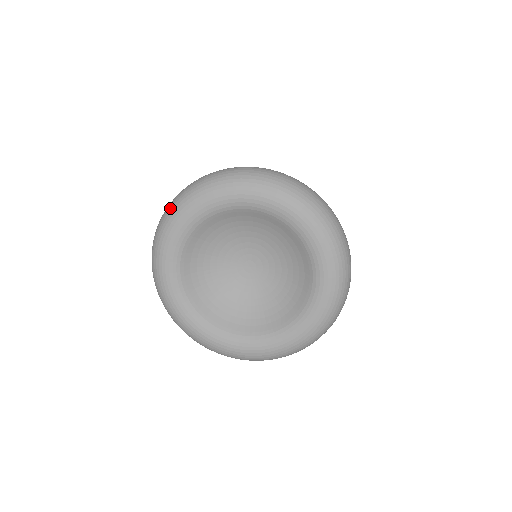
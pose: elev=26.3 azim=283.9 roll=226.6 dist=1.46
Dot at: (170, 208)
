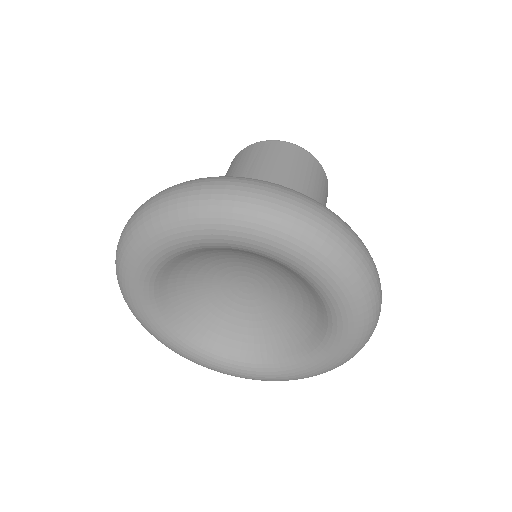
Dot at: (131, 311)
